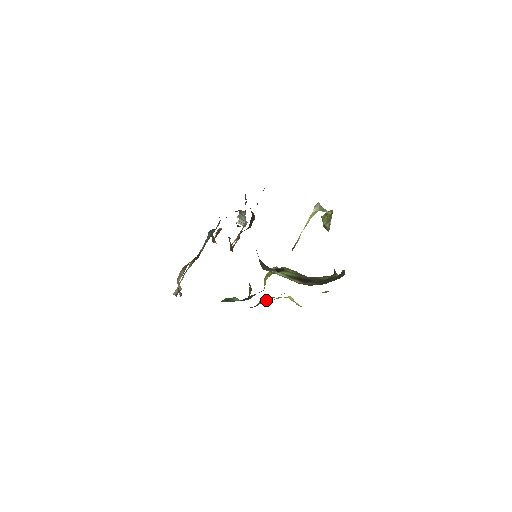
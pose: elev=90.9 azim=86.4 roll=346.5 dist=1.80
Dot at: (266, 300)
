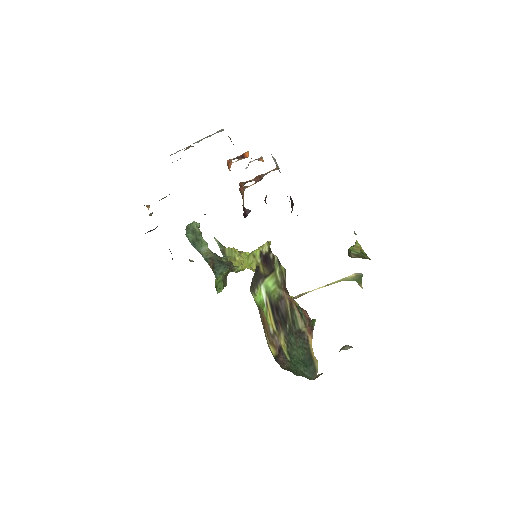
Dot at: (234, 262)
